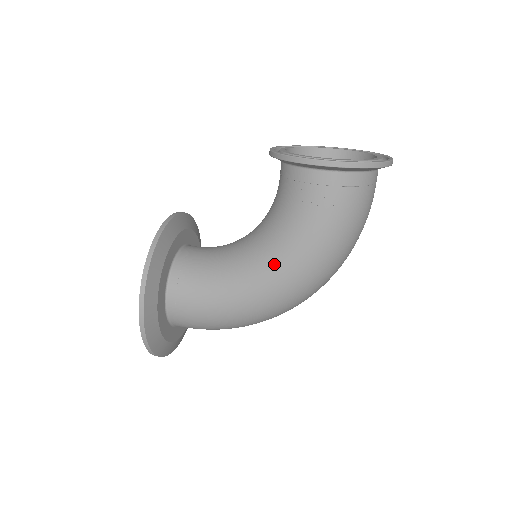
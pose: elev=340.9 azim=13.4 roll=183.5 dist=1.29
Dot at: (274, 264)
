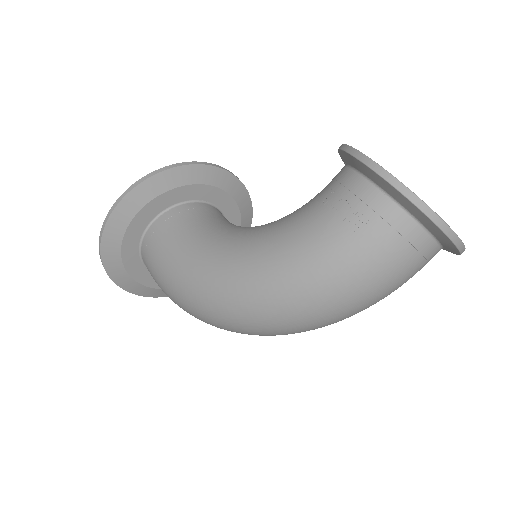
Dot at: (249, 249)
